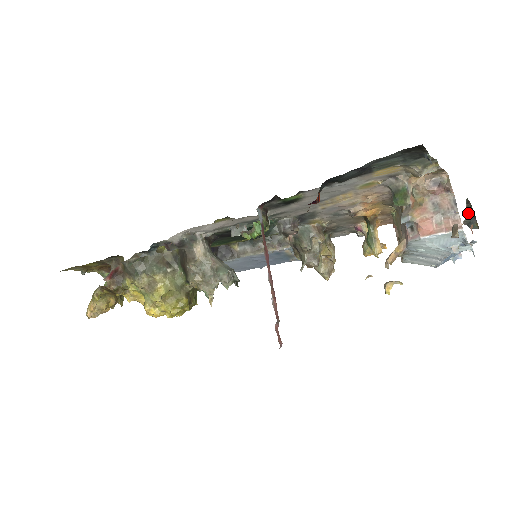
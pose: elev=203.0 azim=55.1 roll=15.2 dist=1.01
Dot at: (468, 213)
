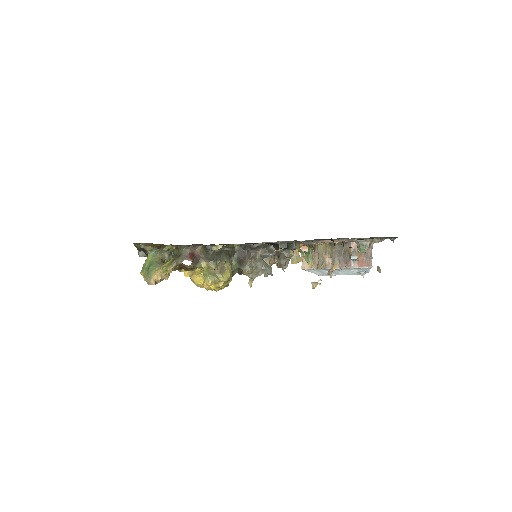
Dot at: occluded
